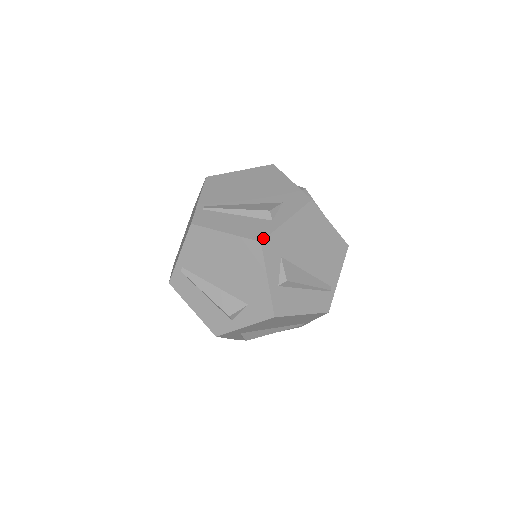
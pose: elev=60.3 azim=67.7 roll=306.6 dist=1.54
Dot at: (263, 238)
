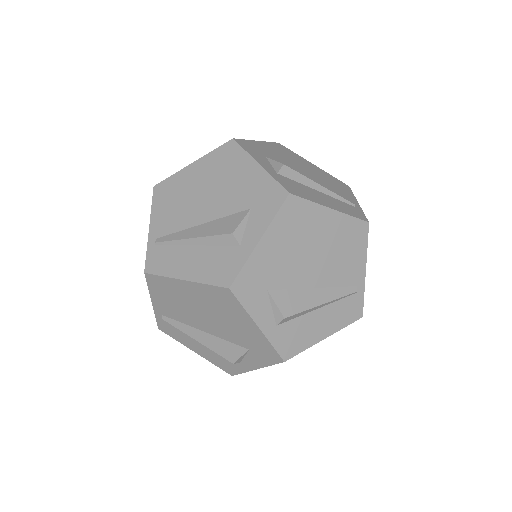
Dot at: (231, 281)
